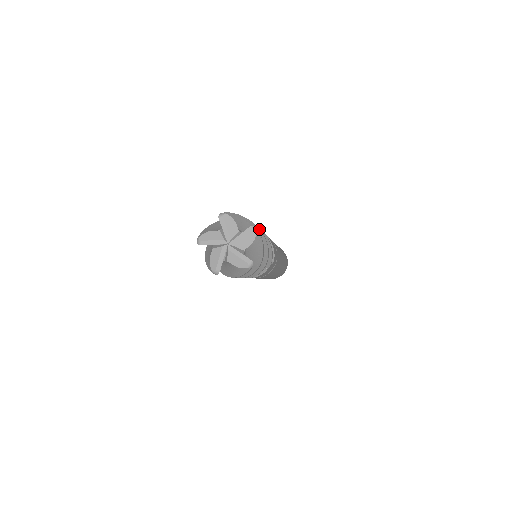
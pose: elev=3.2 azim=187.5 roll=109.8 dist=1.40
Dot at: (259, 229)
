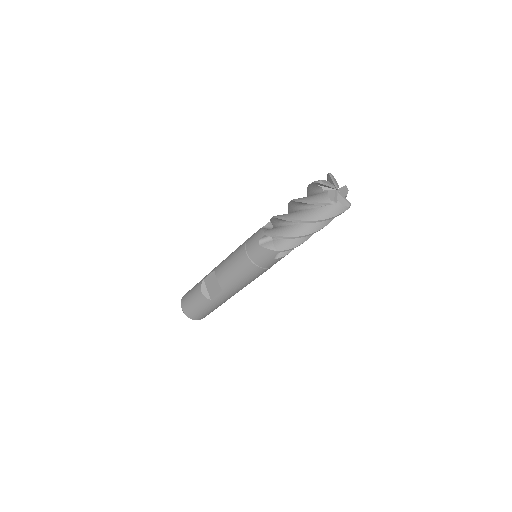
Dot at: occluded
